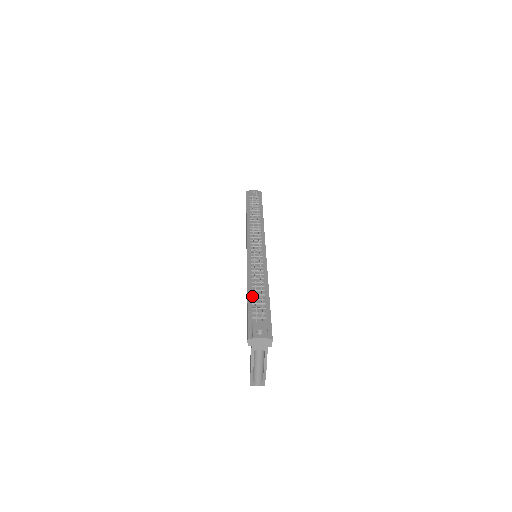
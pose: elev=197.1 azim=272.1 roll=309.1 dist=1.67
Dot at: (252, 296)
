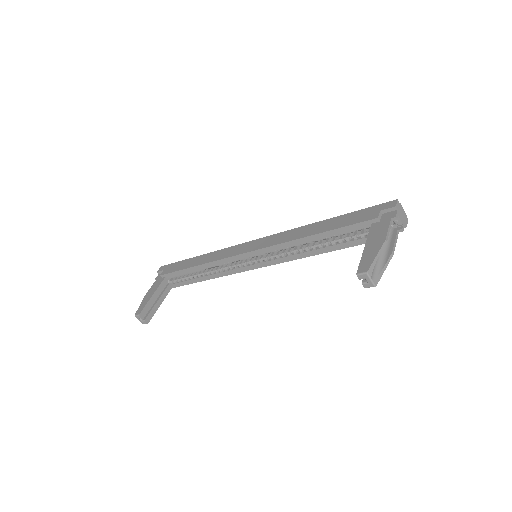
Dot at: occluded
